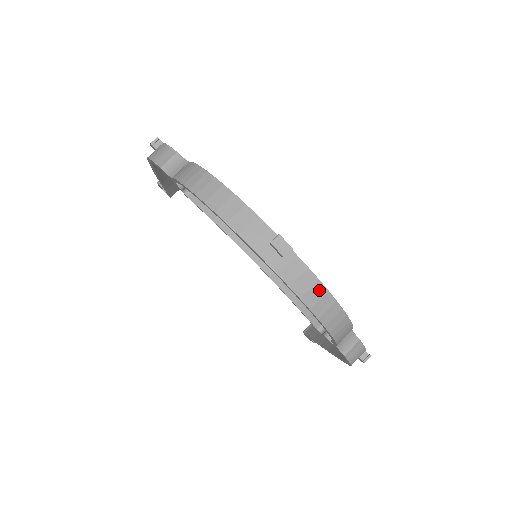
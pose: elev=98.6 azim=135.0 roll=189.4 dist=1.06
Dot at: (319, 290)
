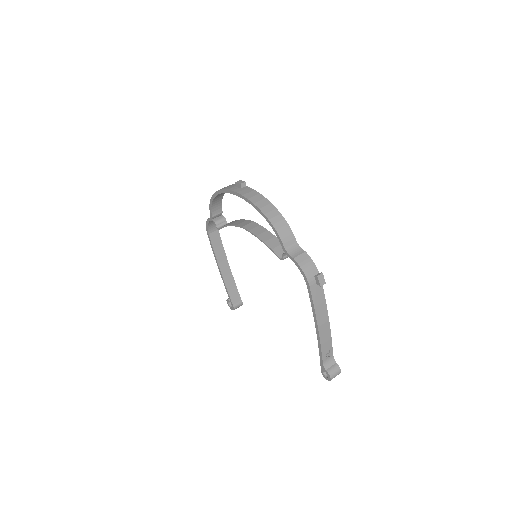
Dot at: (260, 197)
